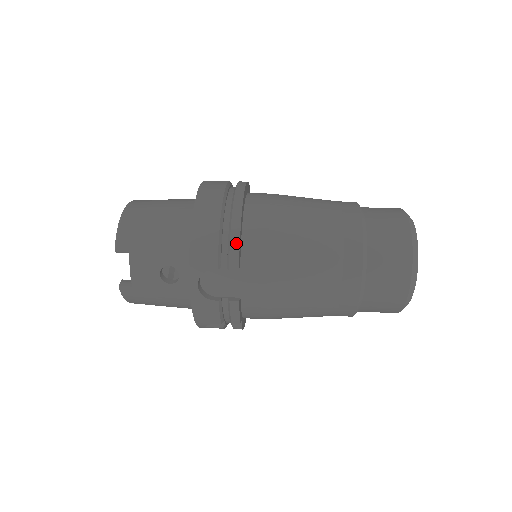
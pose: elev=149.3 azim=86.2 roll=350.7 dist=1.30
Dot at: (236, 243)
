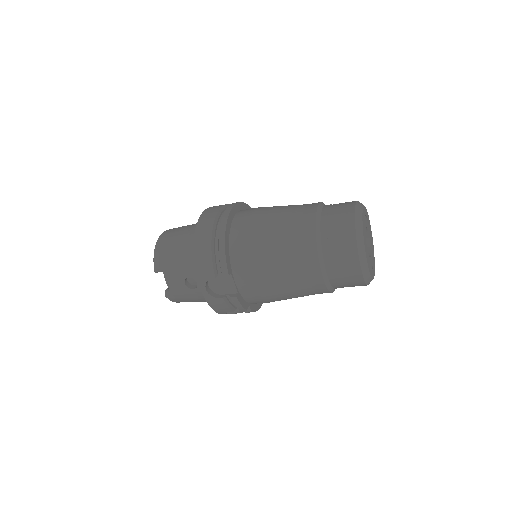
Dot at: (223, 257)
